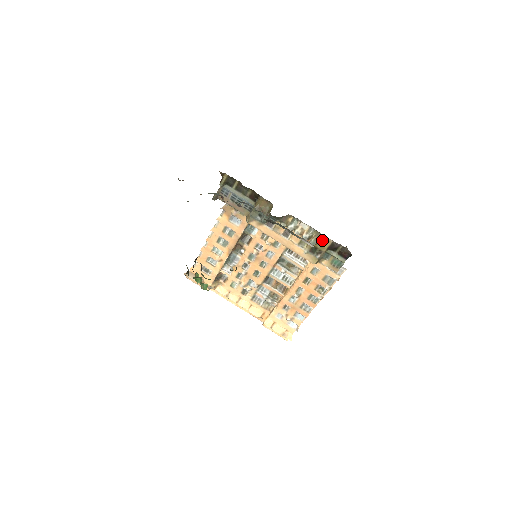
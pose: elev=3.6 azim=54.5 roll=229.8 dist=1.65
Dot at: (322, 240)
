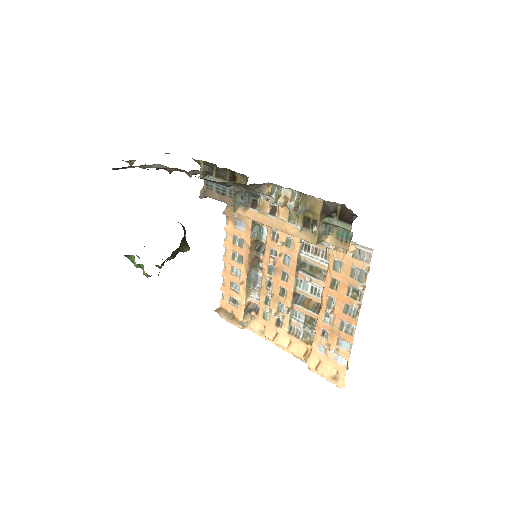
Dot at: (311, 204)
